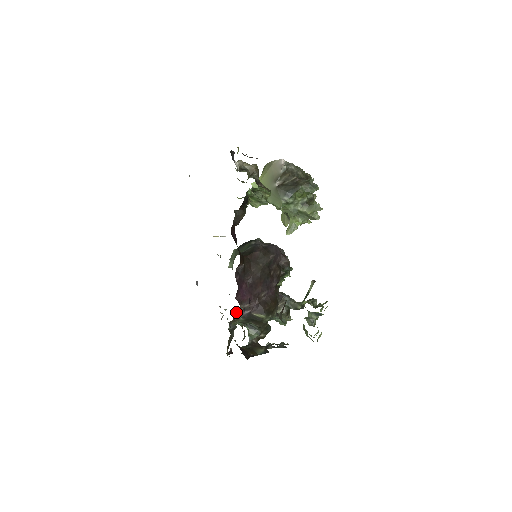
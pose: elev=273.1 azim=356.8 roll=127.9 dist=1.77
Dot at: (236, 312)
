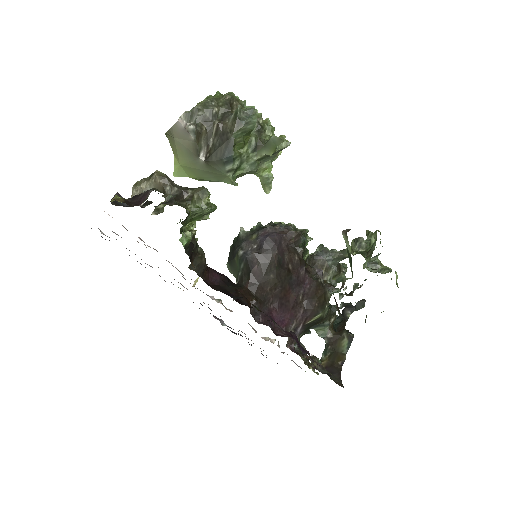
Dot at: (289, 340)
